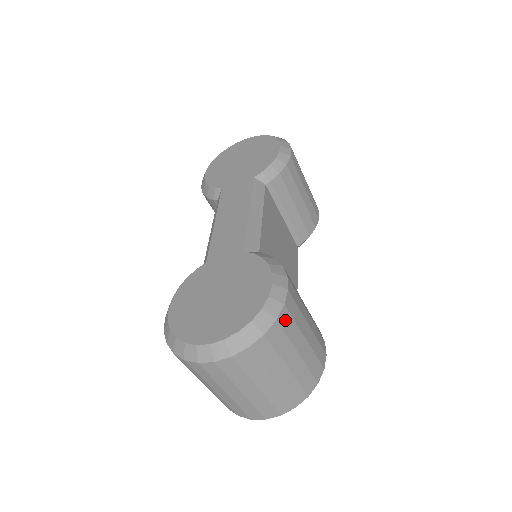
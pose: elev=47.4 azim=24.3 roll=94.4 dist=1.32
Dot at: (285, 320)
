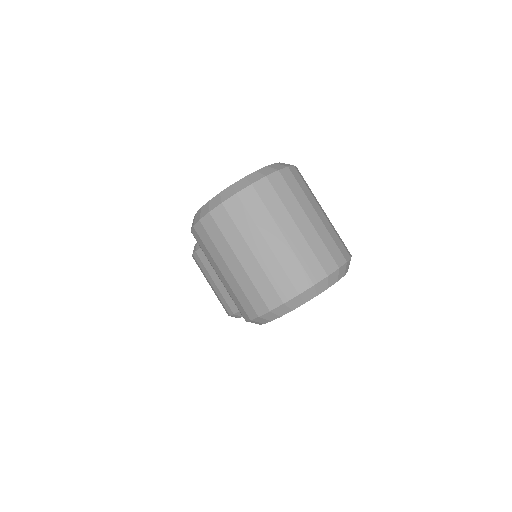
Dot at: (301, 176)
